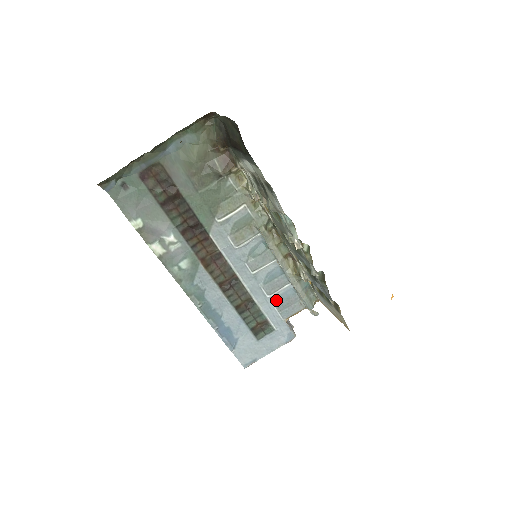
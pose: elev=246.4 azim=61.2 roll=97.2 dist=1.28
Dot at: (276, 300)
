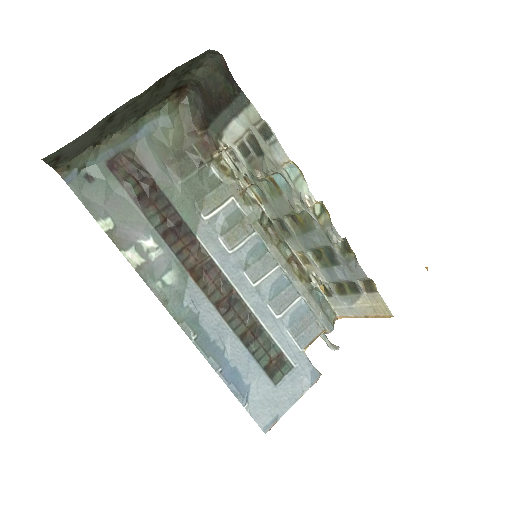
Dot at: (288, 322)
